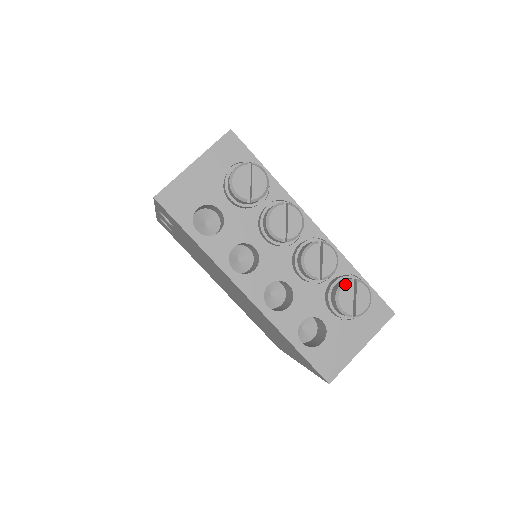
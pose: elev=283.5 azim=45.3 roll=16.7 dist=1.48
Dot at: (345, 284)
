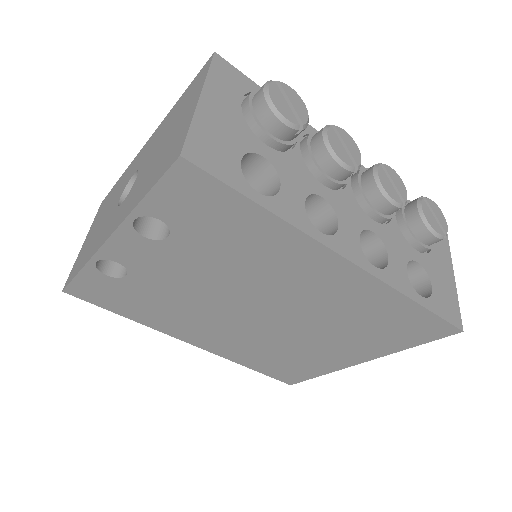
Dot at: (421, 203)
